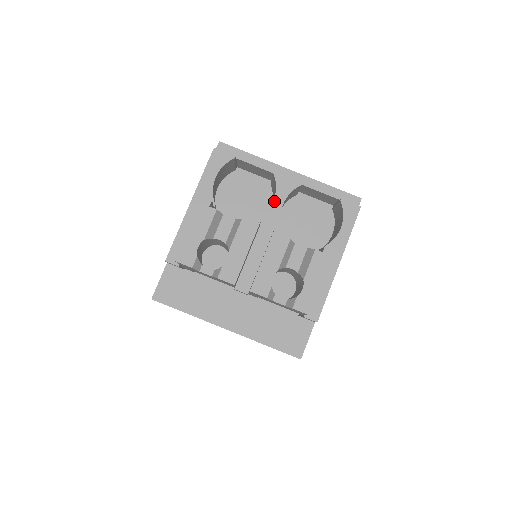
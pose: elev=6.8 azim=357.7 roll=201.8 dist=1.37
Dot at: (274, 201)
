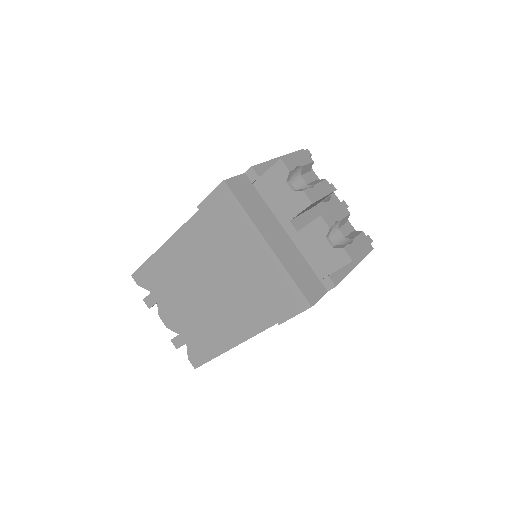
Dot at: (328, 202)
